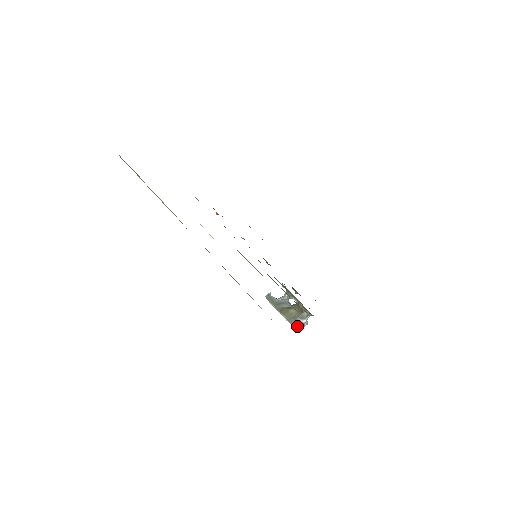
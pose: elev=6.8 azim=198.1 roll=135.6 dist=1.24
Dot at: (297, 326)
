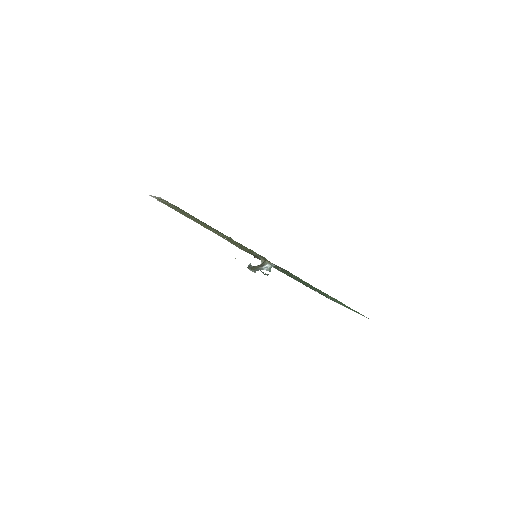
Dot at: (256, 270)
